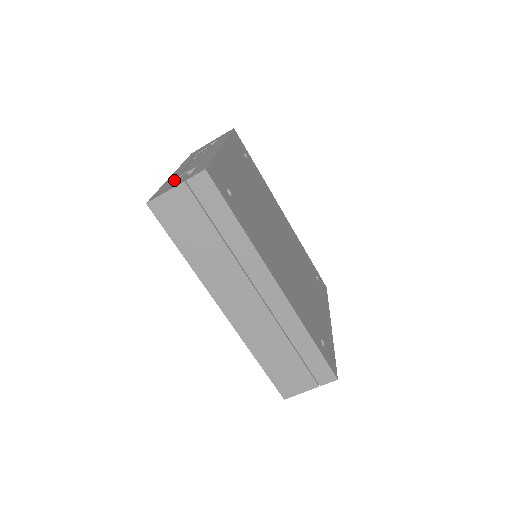
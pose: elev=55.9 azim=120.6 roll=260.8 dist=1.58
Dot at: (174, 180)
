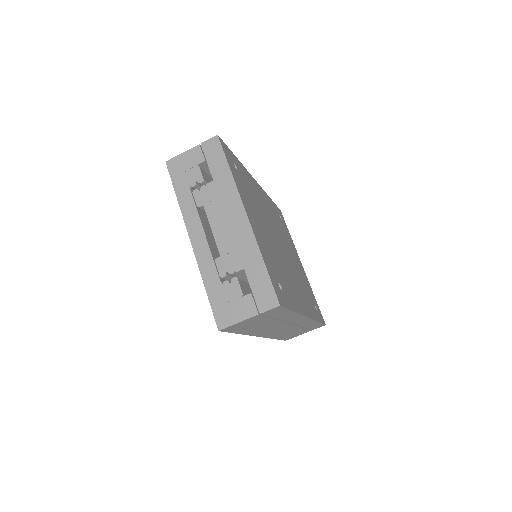
Dot at: (224, 285)
